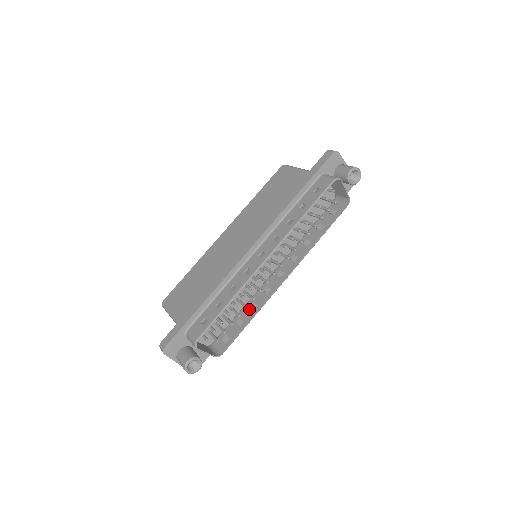
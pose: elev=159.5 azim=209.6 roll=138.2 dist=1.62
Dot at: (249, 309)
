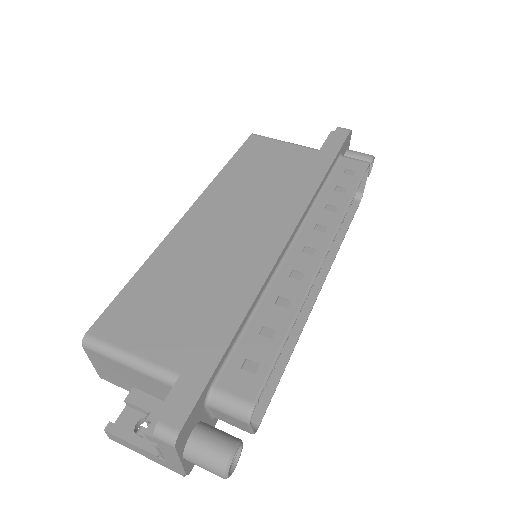
Dot at: occluded
